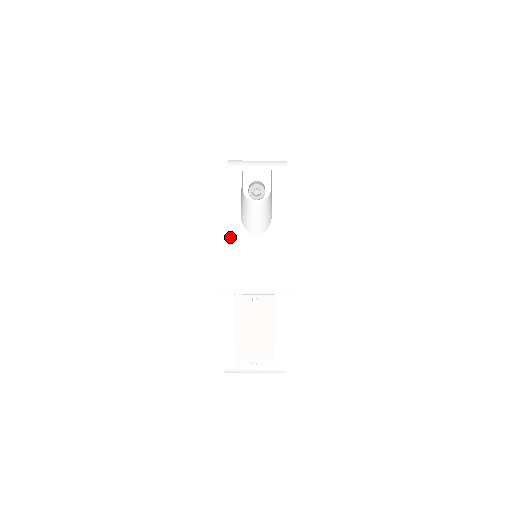
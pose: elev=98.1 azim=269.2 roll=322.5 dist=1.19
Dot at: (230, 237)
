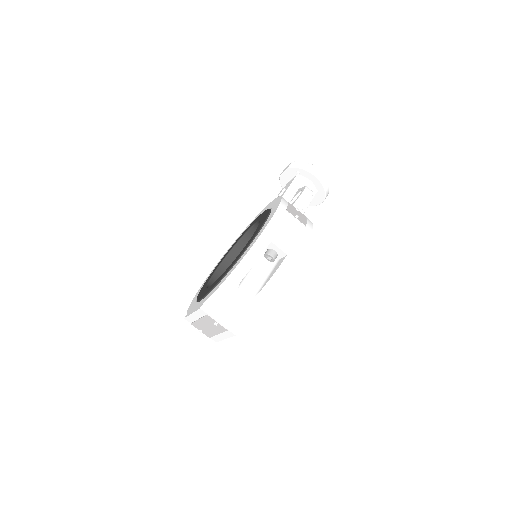
Dot at: (227, 288)
